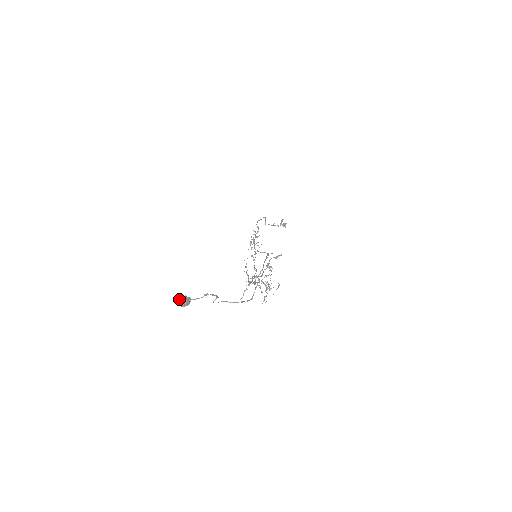
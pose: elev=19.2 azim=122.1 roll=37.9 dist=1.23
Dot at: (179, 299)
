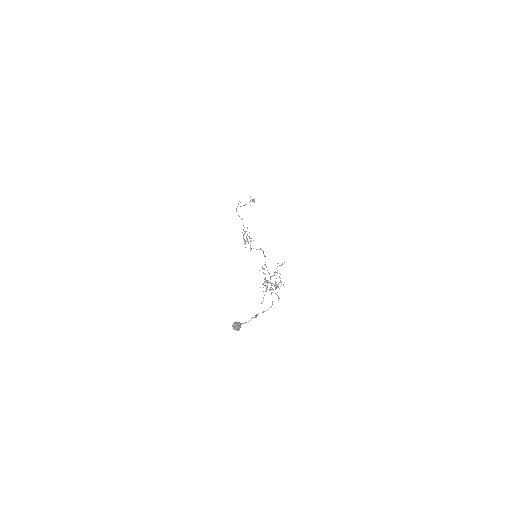
Dot at: (235, 327)
